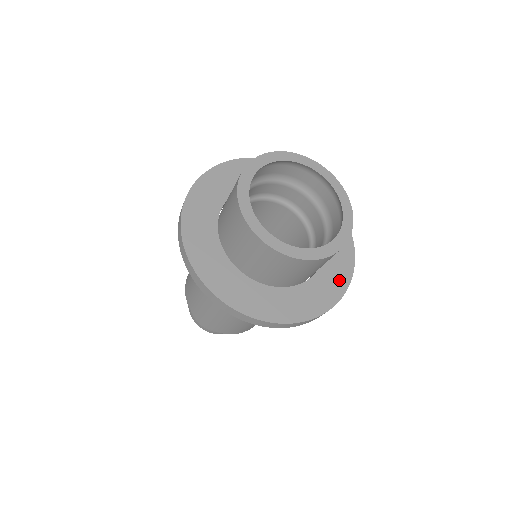
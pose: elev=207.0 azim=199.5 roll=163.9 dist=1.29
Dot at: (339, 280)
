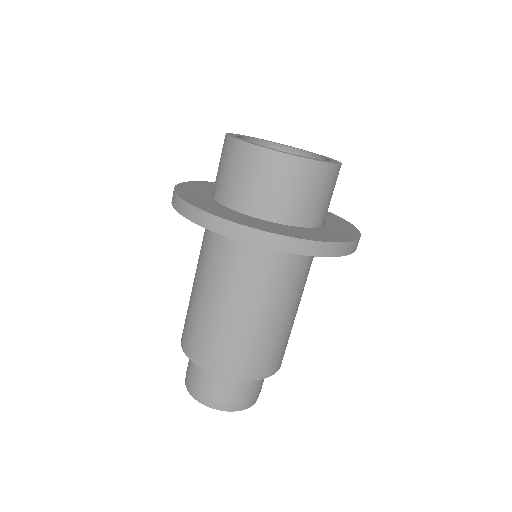
Dot at: (321, 237)
